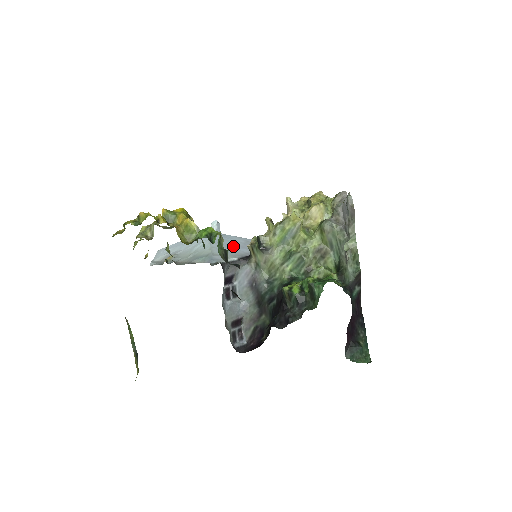
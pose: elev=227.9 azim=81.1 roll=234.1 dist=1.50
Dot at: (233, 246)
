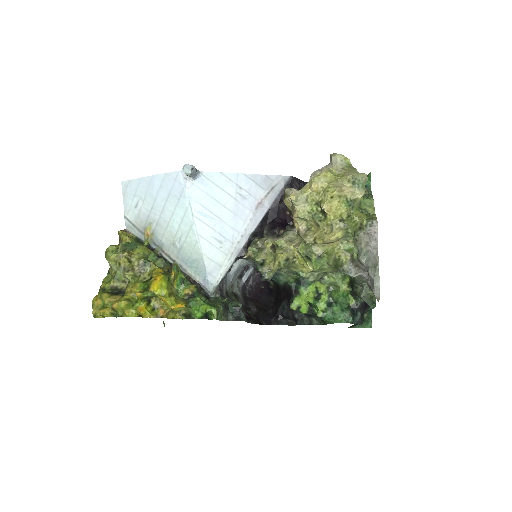
Dot at: (223, 218)
